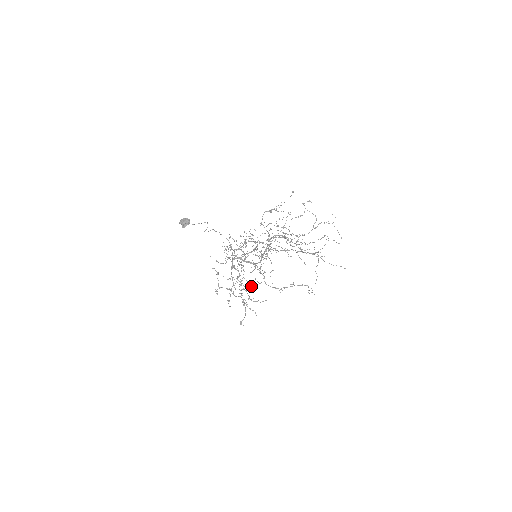
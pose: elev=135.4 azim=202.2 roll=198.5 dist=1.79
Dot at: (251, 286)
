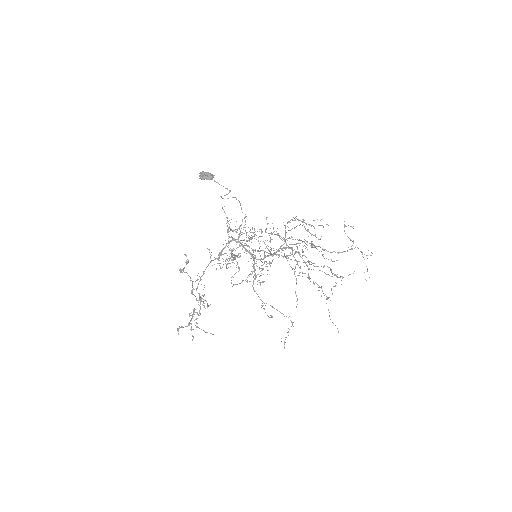
Dot at: (209, 305)
